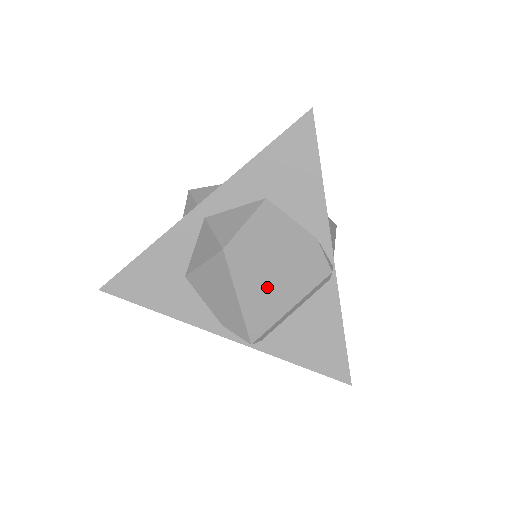
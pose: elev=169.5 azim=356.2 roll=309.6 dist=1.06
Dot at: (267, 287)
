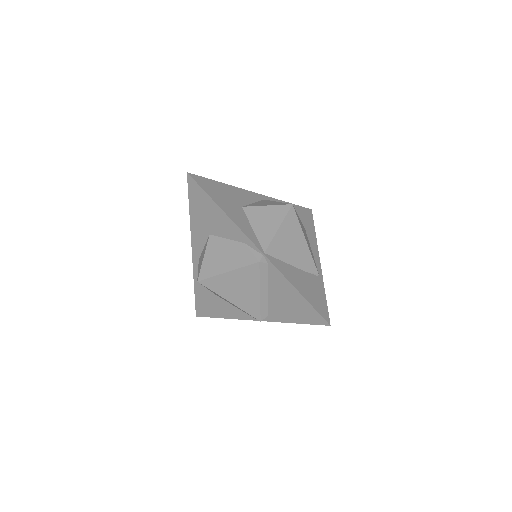
Dot at: (236, 288)
